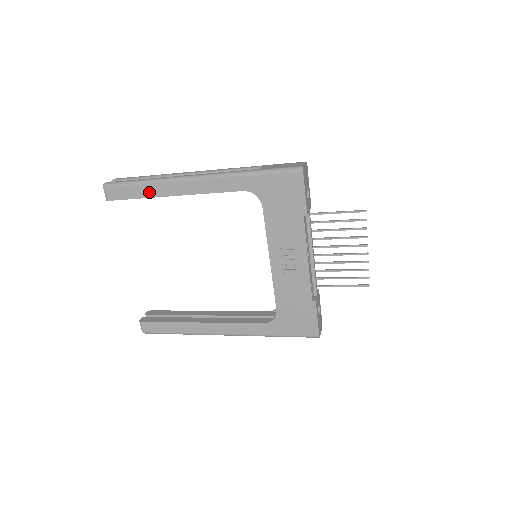
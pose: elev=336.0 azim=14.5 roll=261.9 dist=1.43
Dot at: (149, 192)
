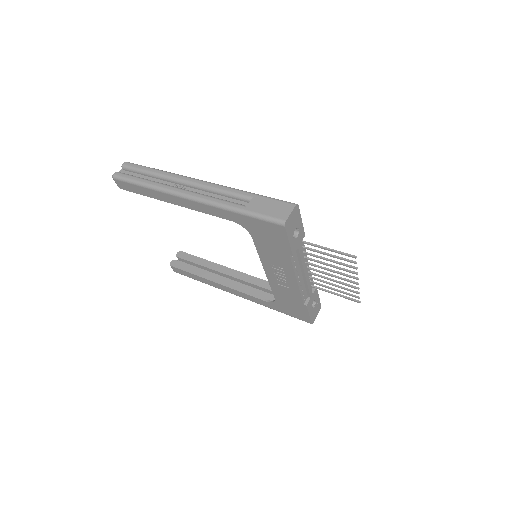
Dot at: (151, 194)
